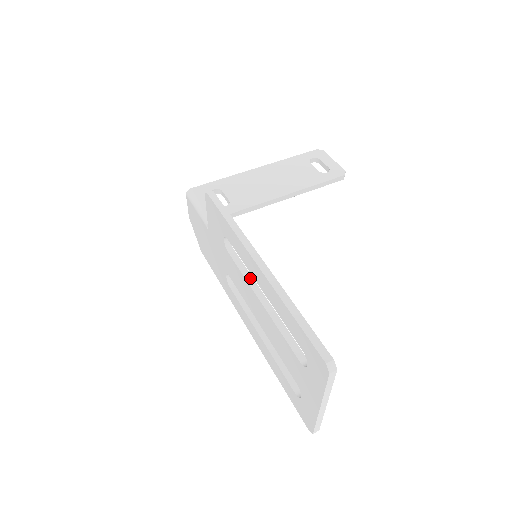
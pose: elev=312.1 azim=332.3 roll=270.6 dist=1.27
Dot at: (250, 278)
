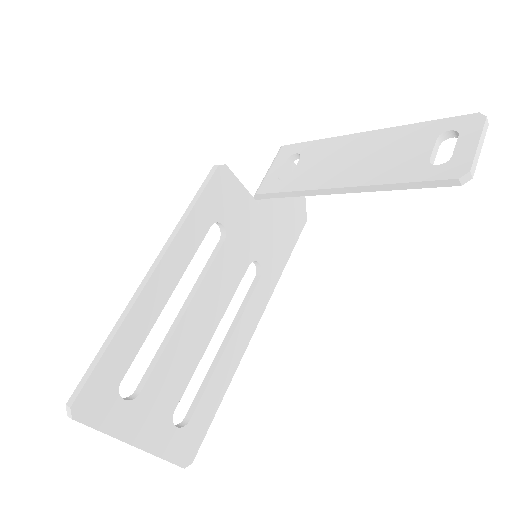
Dot at: (201, 279)
